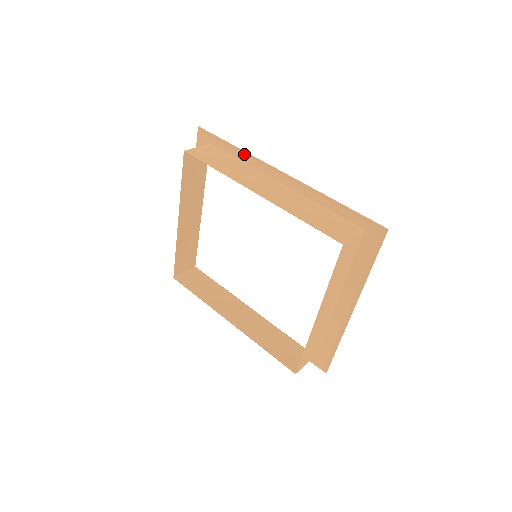
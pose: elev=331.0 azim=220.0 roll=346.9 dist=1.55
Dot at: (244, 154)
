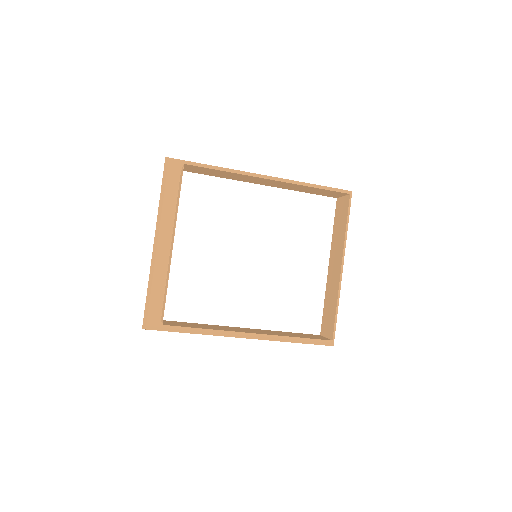
Dot at: (223, 170)
